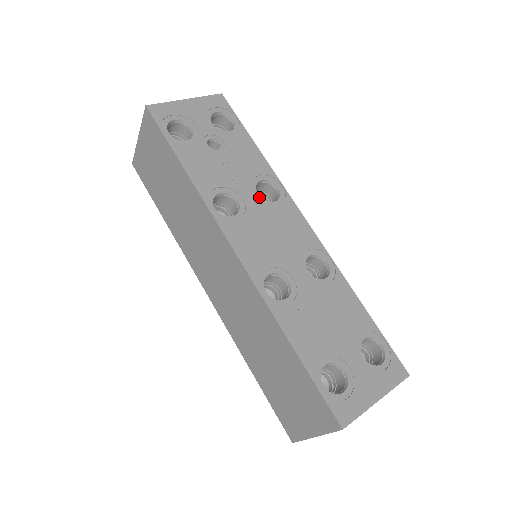
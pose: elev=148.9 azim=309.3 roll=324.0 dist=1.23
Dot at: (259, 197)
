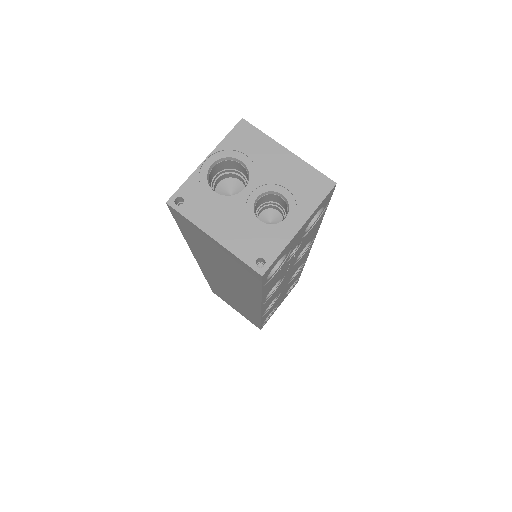
Dot at: (295, 262)
